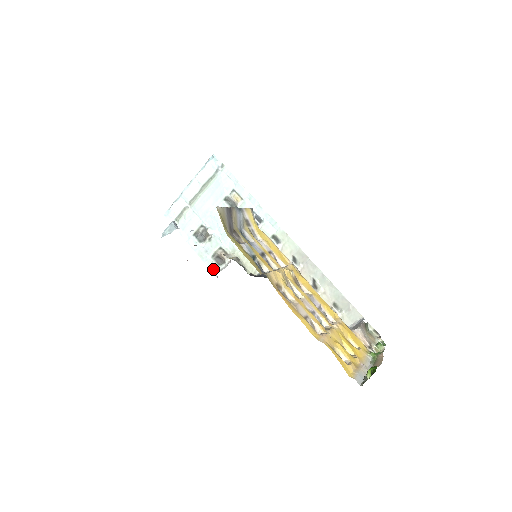
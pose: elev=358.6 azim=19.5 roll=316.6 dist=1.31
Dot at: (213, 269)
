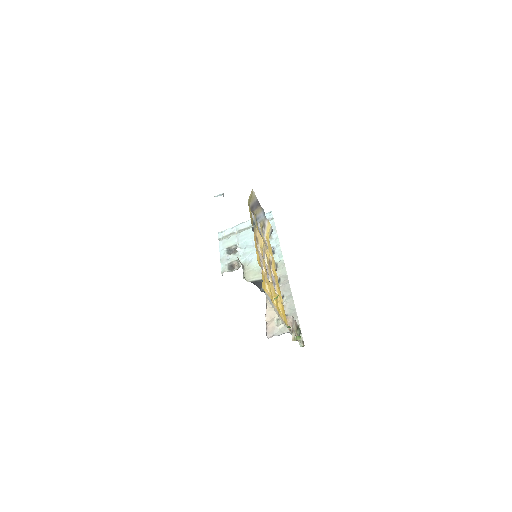
Dot at: (223, 271)
